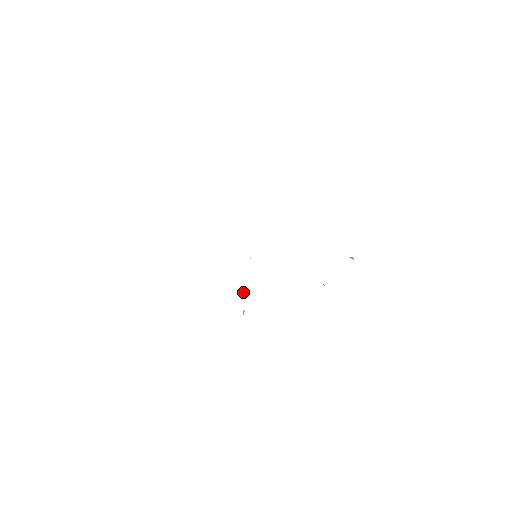
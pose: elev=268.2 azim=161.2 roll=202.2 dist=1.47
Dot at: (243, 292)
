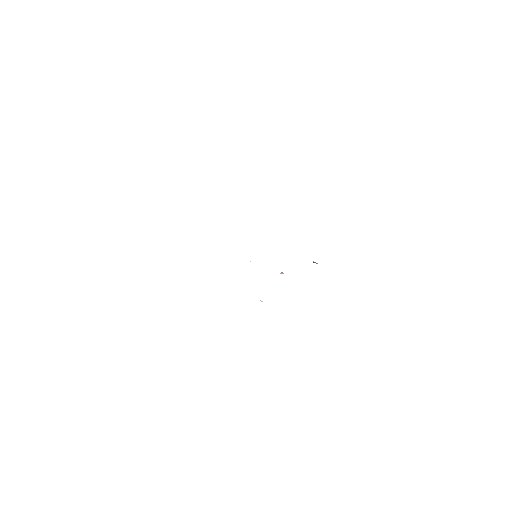
Dot at: (260, 300)
